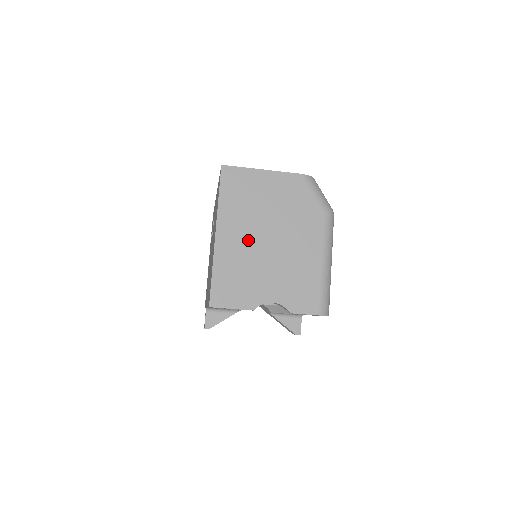
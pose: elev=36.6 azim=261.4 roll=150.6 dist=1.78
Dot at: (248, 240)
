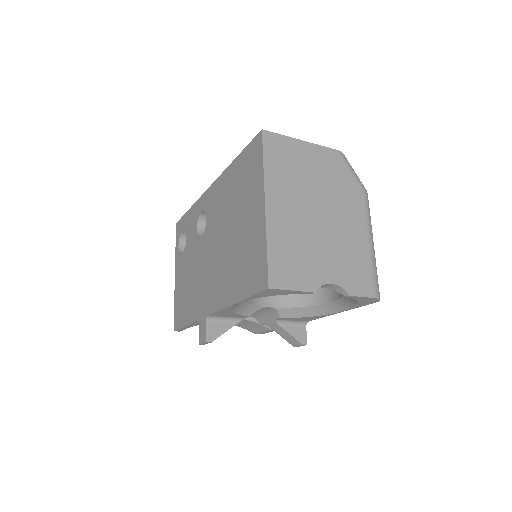
Dot at: (299, 213)
